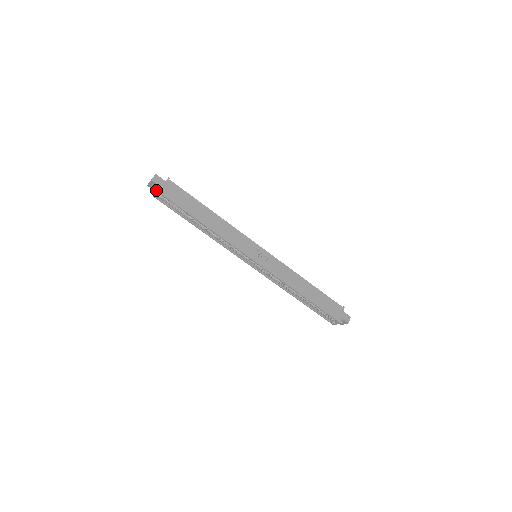
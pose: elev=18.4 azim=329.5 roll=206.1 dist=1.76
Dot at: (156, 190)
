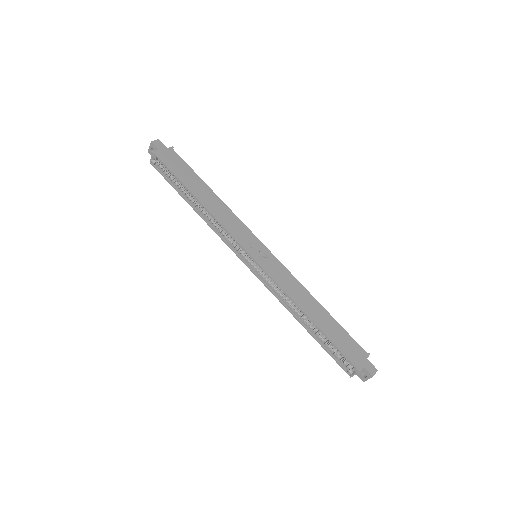
Dot at: occluded
